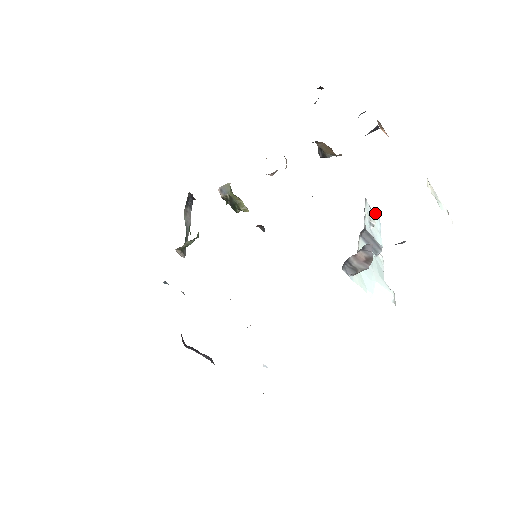
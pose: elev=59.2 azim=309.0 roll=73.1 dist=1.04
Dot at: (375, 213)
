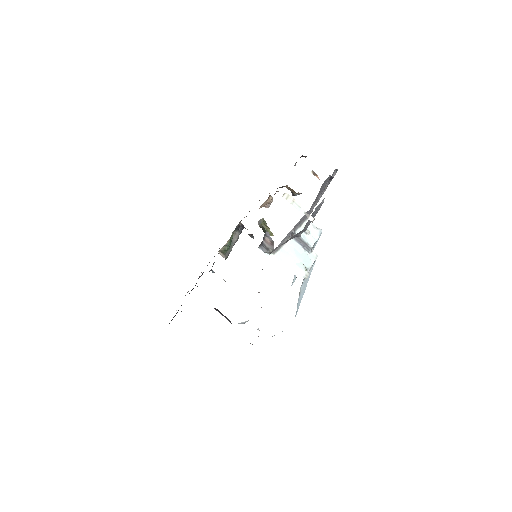
Dot at: (319, 228)
